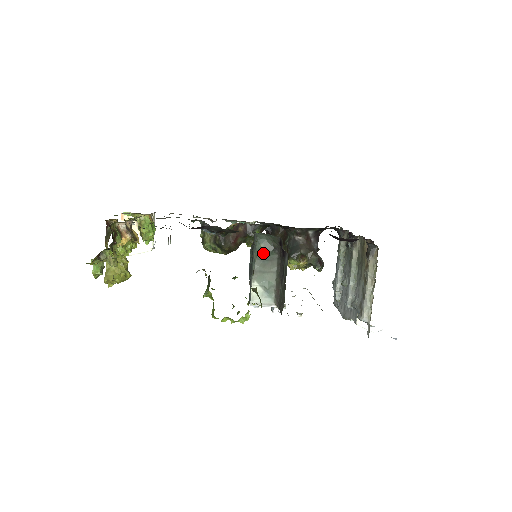
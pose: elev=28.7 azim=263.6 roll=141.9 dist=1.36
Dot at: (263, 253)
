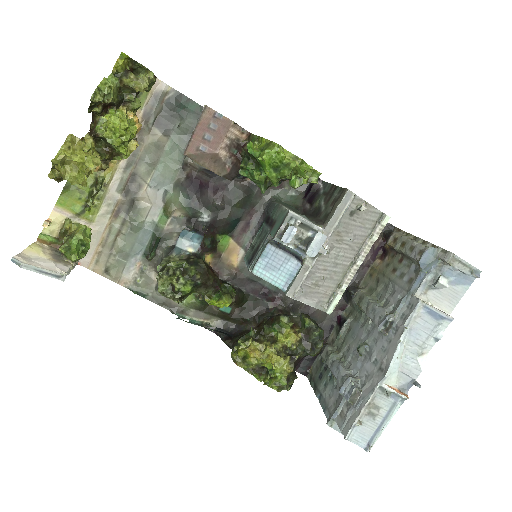
Dot at: (286, 204)
